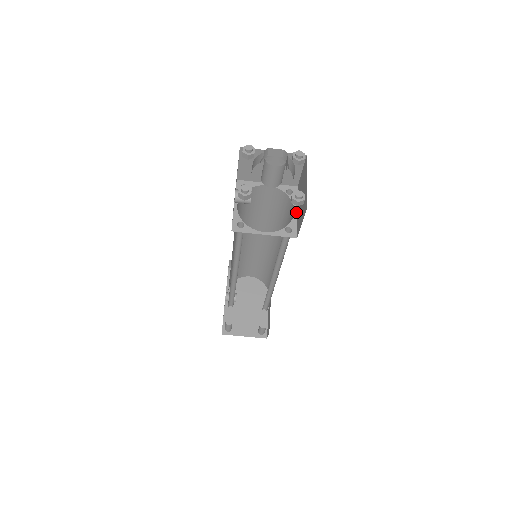
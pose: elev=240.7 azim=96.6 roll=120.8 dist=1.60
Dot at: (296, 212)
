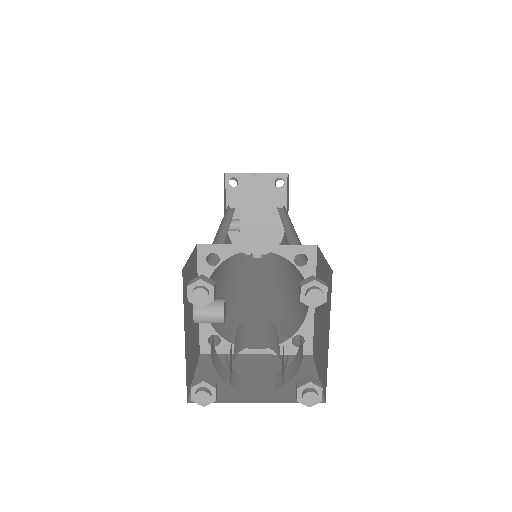
Dot at: occluded
